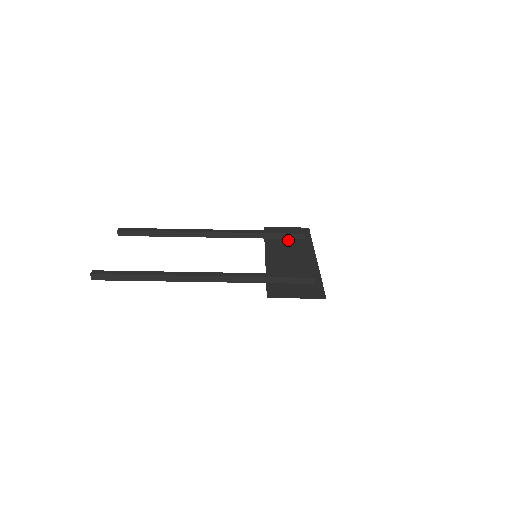
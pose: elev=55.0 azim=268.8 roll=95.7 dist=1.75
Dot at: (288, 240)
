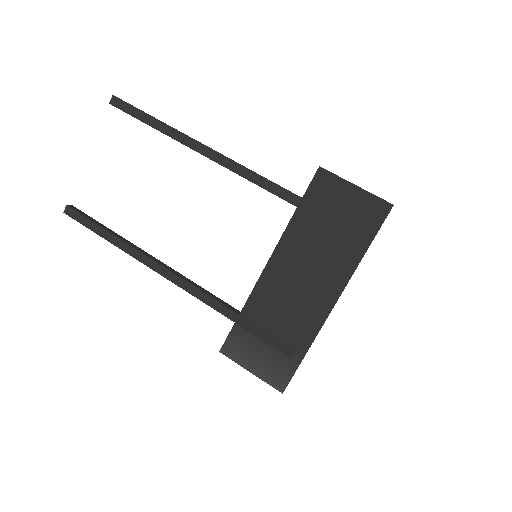
Dot at: (272, 332)
